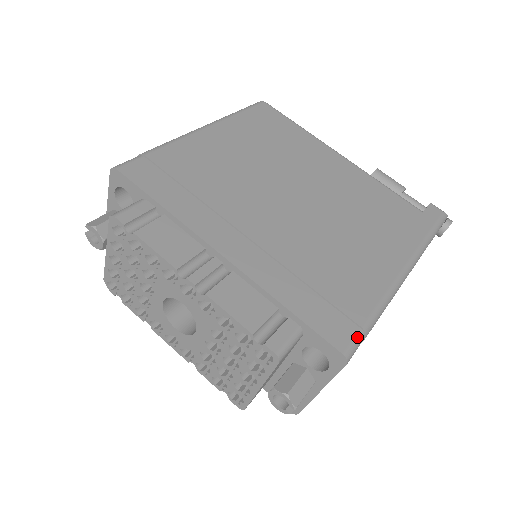
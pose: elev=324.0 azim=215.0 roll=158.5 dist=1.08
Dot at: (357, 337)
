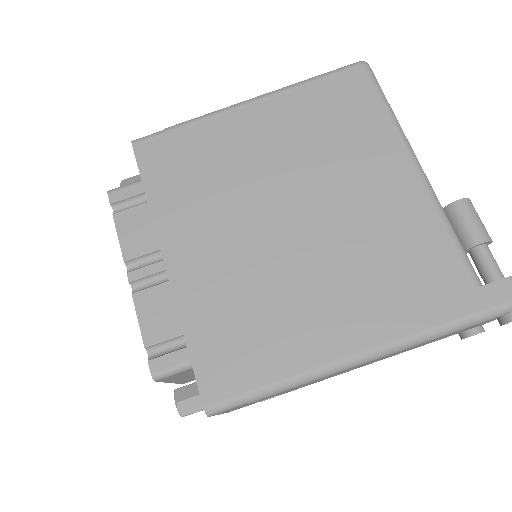
Dot at: (233, 399)
